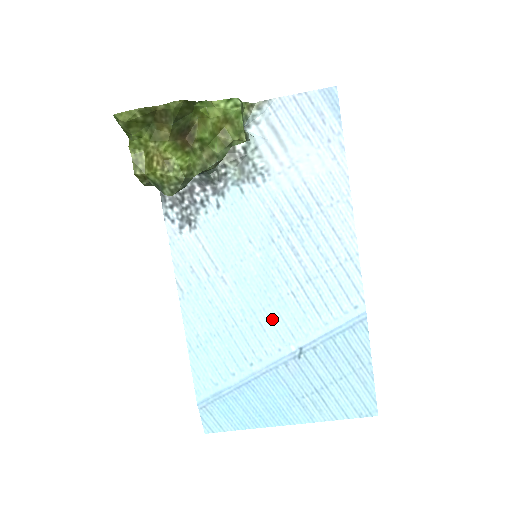
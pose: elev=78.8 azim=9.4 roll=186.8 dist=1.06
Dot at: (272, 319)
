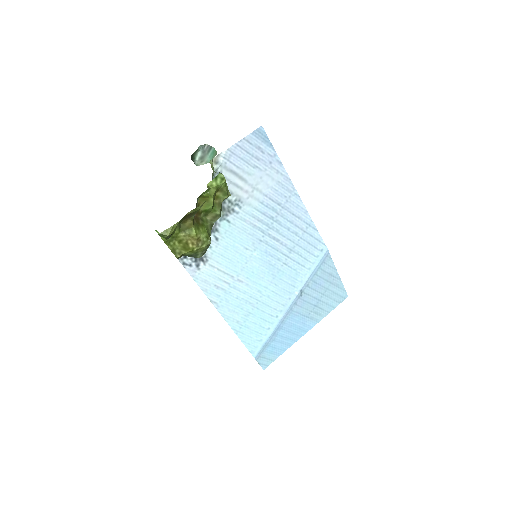
Dot at: (279, 285)
